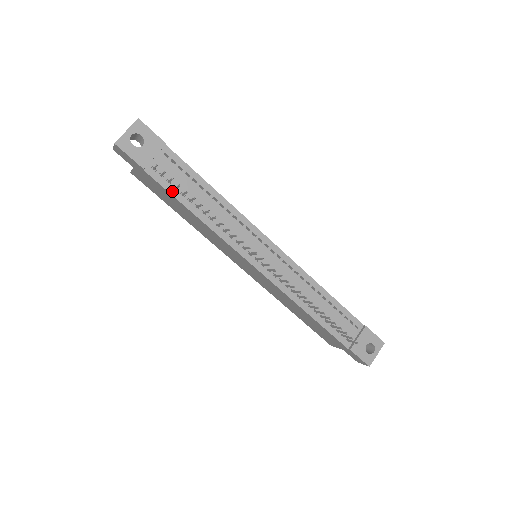
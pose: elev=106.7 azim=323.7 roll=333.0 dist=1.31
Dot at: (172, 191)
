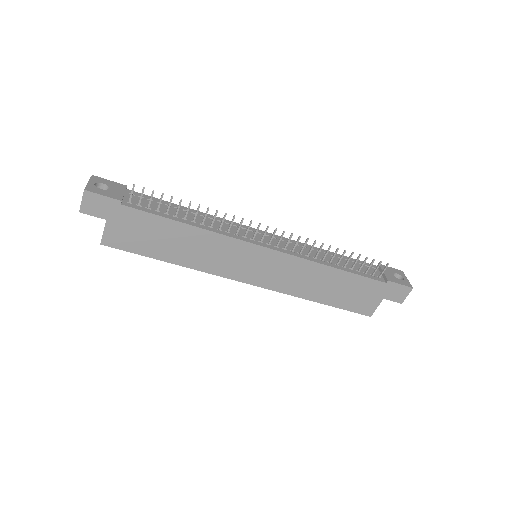
Dot at: (156, 213)
